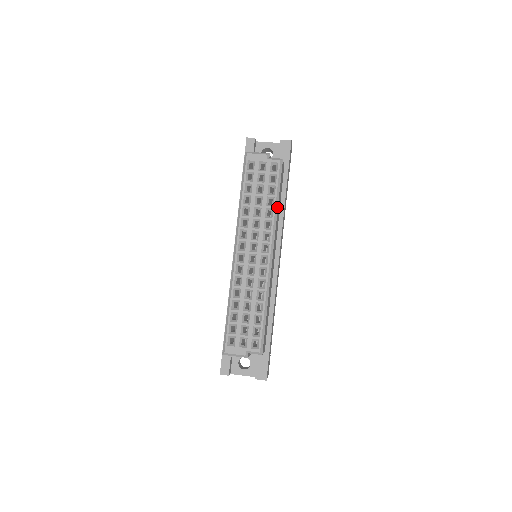
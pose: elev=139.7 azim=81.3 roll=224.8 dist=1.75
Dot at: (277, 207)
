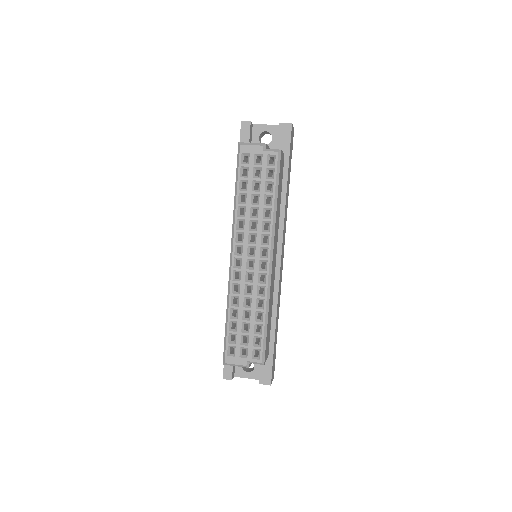
Dot at: (276, 206)
